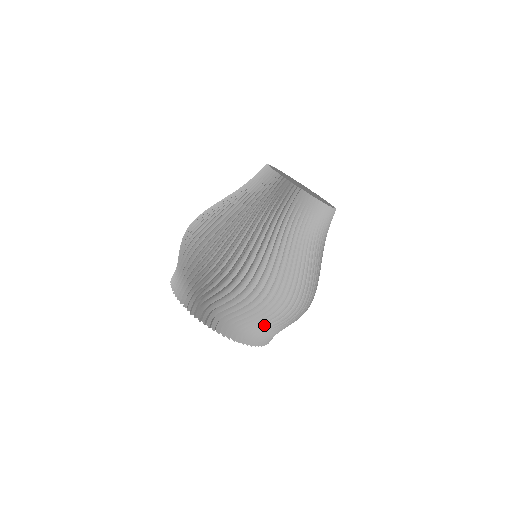
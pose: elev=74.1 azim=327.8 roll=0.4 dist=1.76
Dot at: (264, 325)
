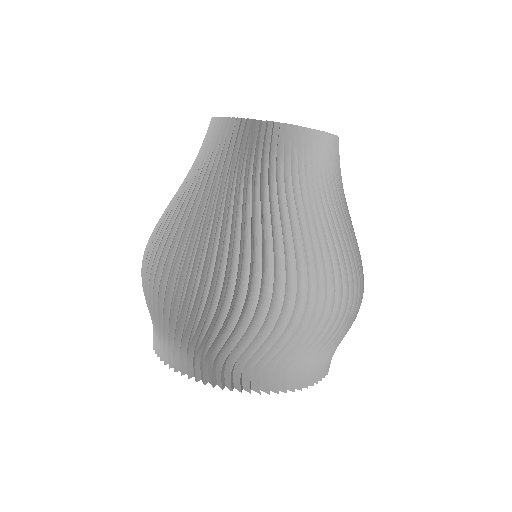
Dot at: (253, 350)
